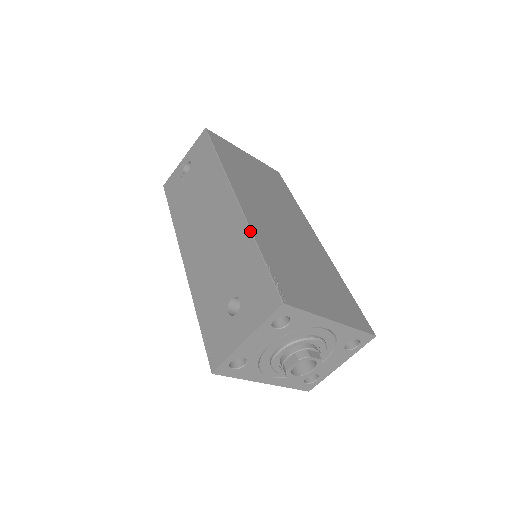
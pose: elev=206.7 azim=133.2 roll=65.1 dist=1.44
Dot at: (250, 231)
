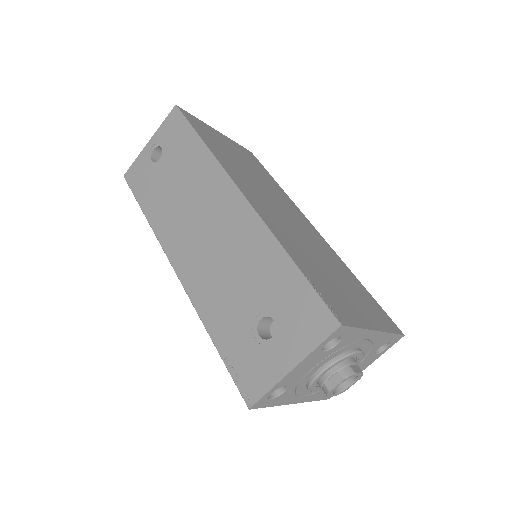
Dot at: (273, 236)
